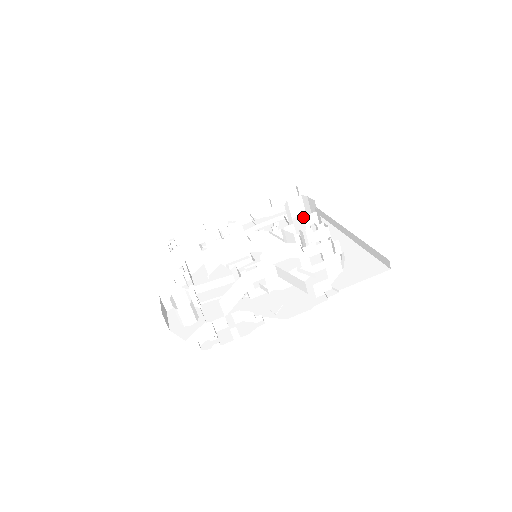
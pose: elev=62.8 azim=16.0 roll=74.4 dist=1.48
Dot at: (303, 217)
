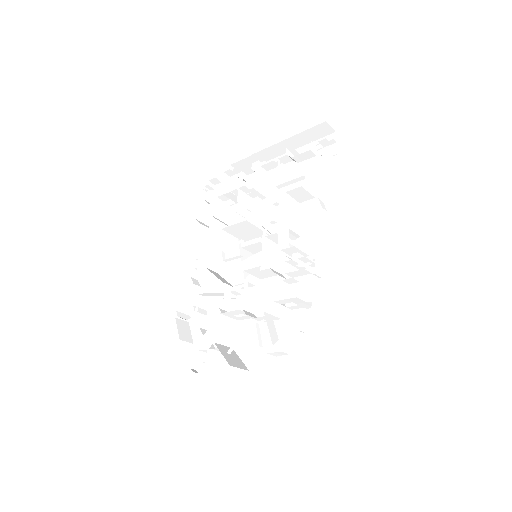
Dot at: (281, 250)
